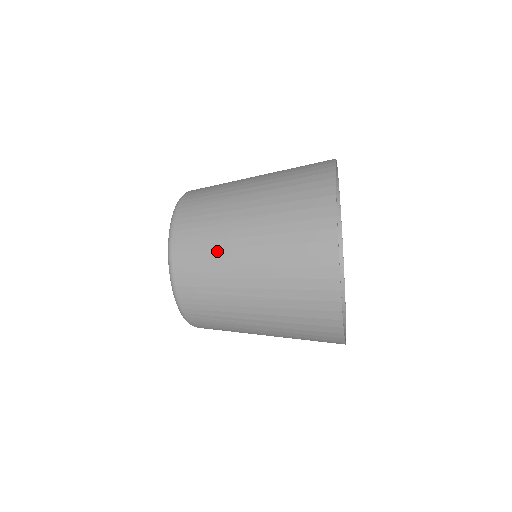
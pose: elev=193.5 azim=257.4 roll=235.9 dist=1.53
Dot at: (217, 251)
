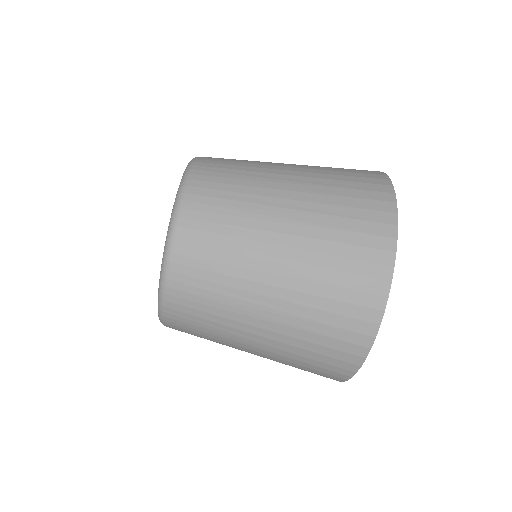
Dot at: occluded
